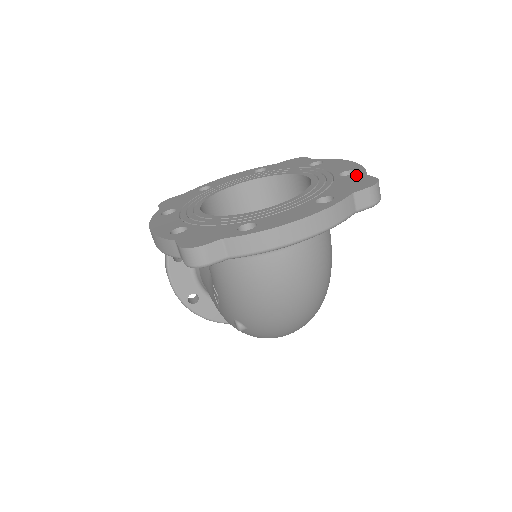
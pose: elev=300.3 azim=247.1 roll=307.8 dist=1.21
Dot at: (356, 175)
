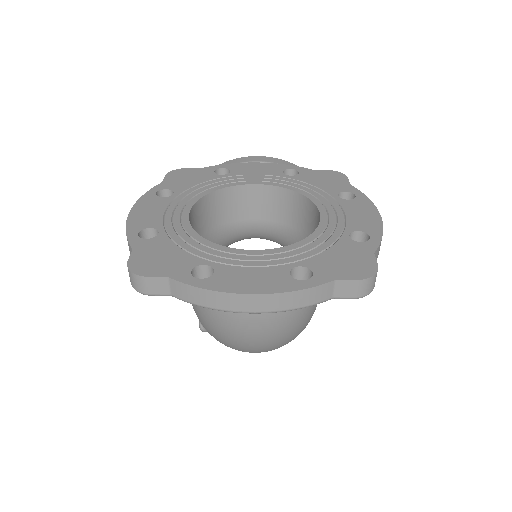
Dot at: (363, 247)
